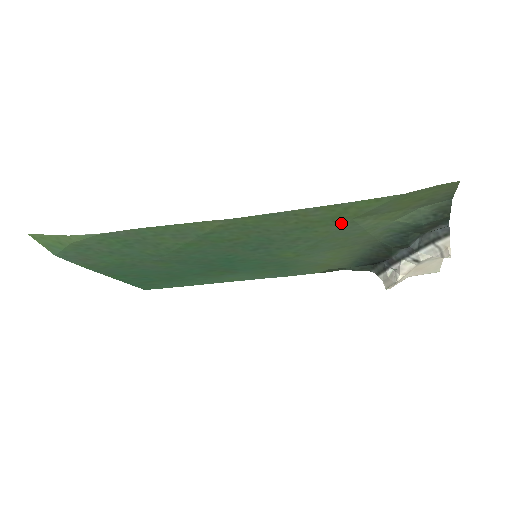
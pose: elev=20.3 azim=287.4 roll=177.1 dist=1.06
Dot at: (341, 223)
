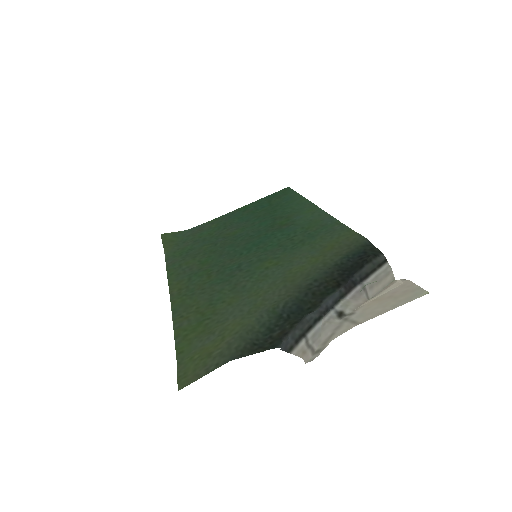
Dot at: (216, 318)
